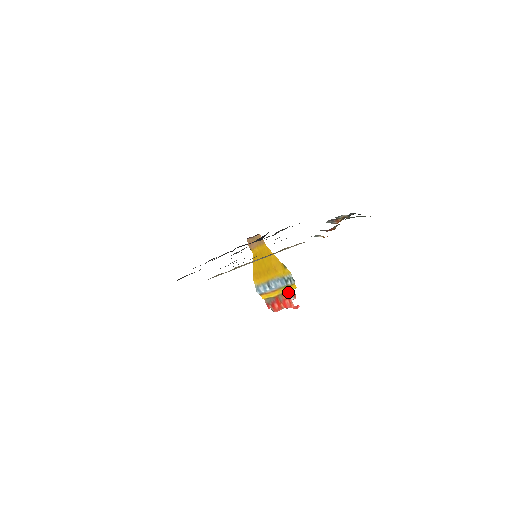
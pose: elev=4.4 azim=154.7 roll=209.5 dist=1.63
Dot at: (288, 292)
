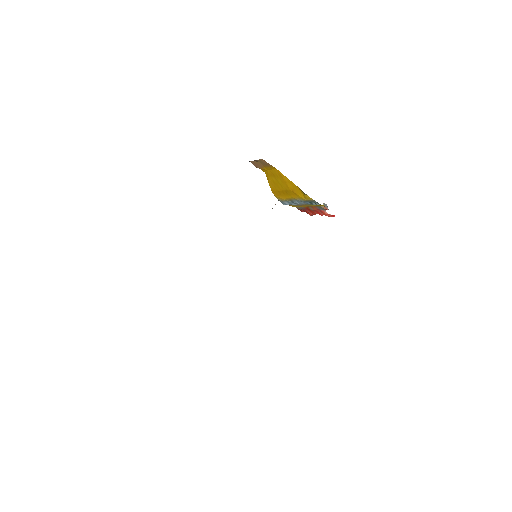
Dot at: (317, 206)
